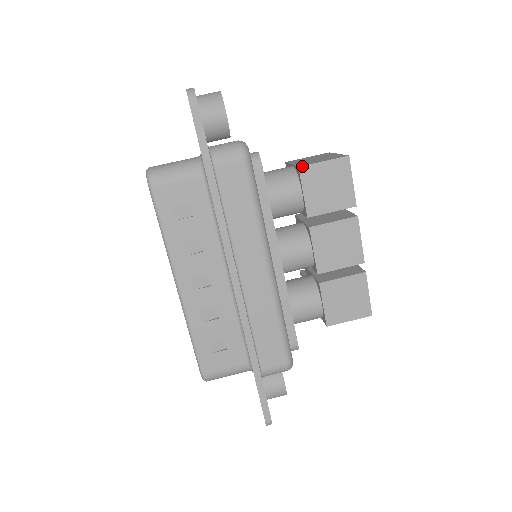
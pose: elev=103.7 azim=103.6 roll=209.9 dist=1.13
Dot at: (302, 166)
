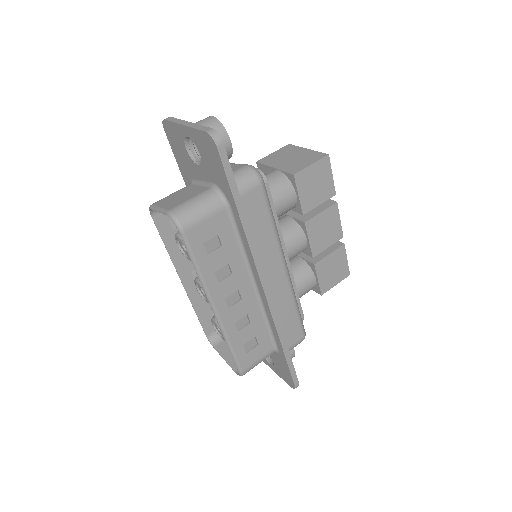
Dot at: (296, 173)
